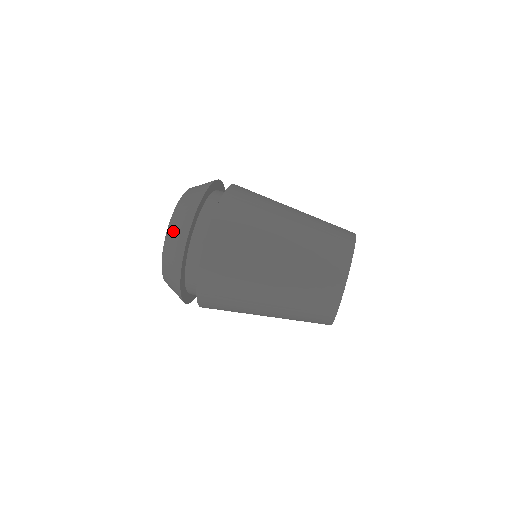
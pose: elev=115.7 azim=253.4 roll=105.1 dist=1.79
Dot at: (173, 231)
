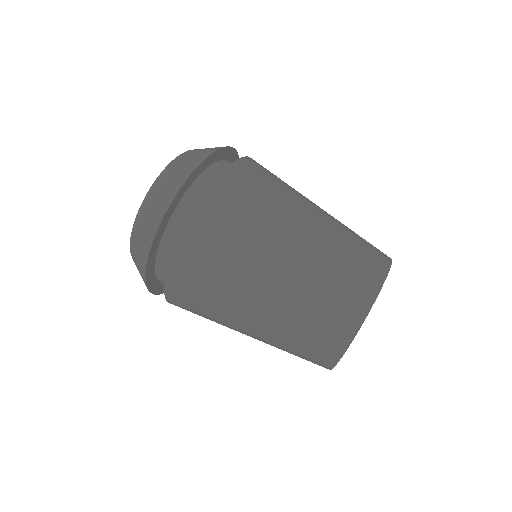
Dot at: (140, 224)
